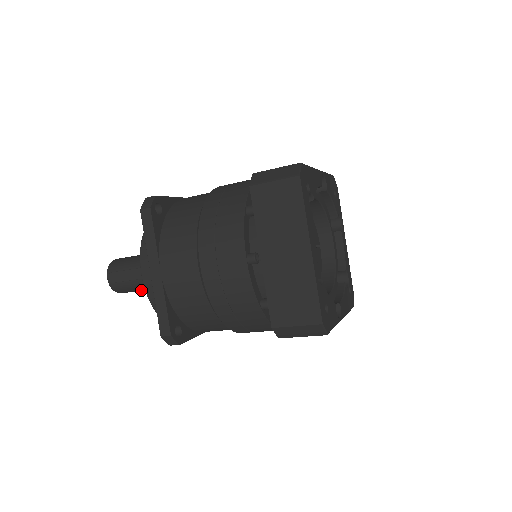
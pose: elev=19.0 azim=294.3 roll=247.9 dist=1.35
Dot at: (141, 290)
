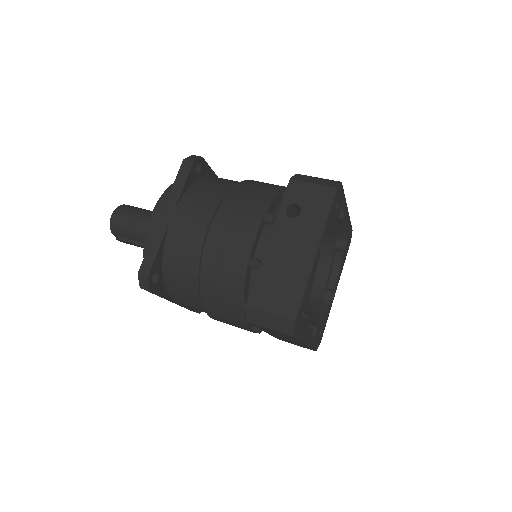
Dot at: occluded
